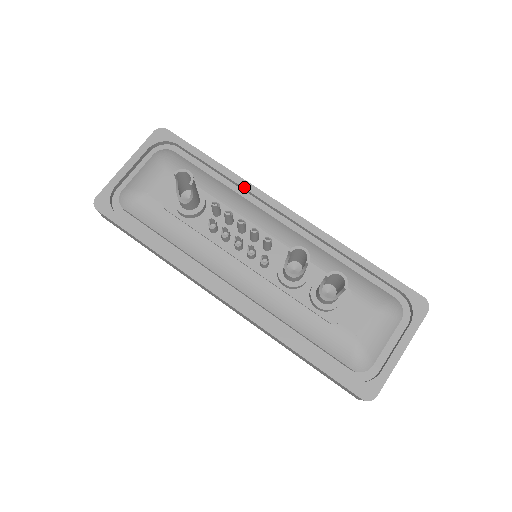
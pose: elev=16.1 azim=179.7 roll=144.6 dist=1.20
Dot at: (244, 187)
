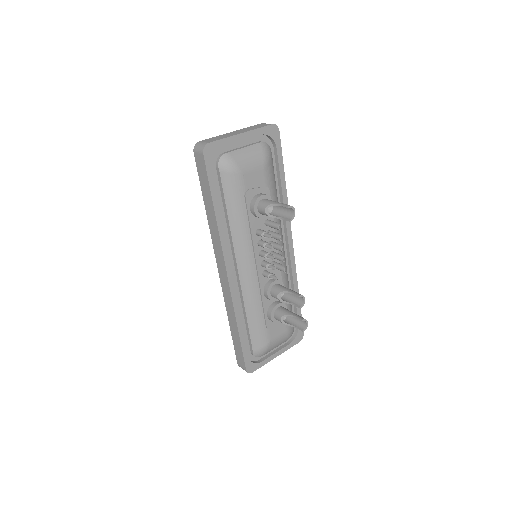
Dot at: occluded
